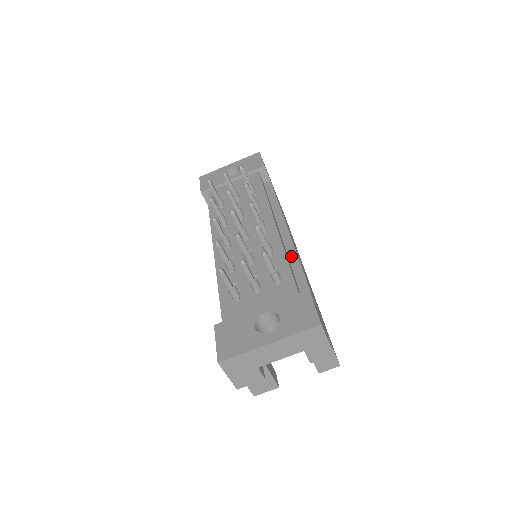
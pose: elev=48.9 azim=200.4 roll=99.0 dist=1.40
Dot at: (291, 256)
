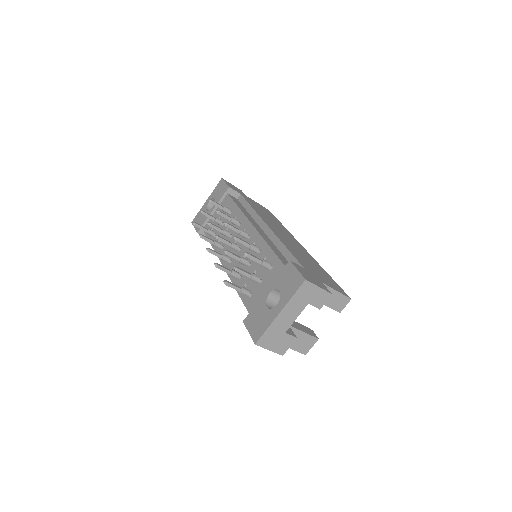
Dot at: (275, 242)
